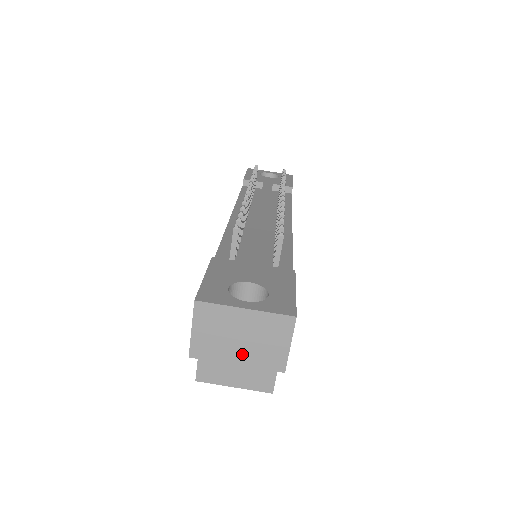
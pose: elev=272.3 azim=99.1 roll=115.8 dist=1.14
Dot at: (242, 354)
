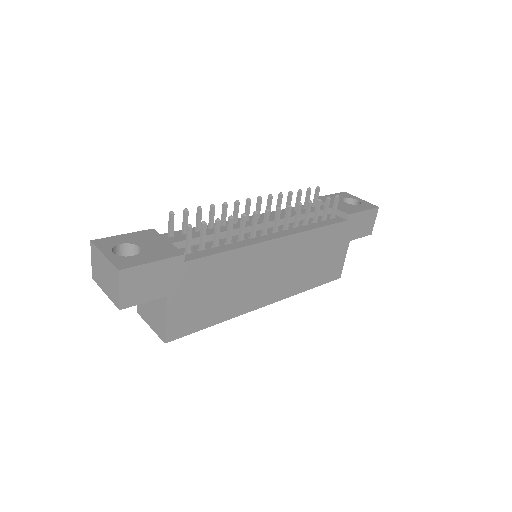
Dot at: (106, 287)
